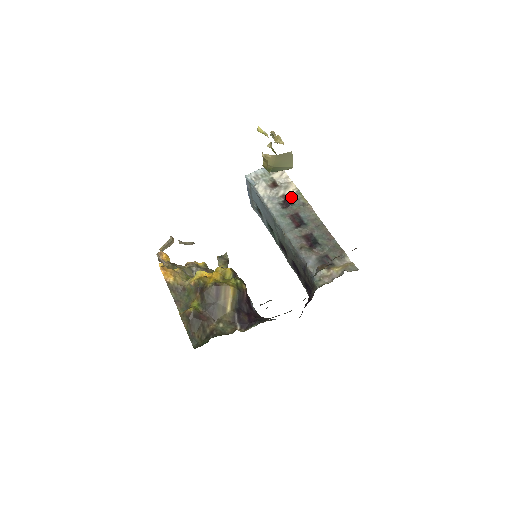
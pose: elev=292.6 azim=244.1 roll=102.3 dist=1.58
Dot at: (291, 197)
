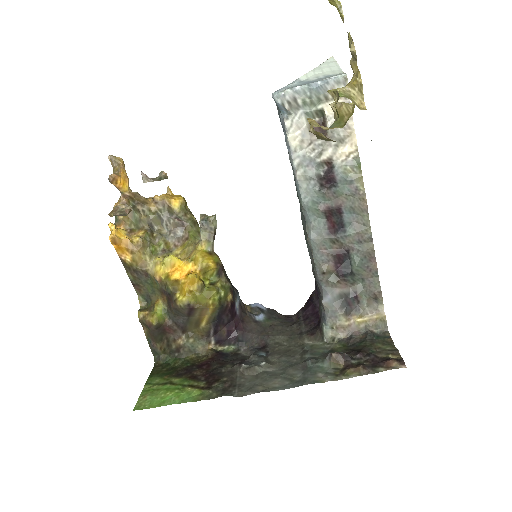
Dot at: (341, 169)
